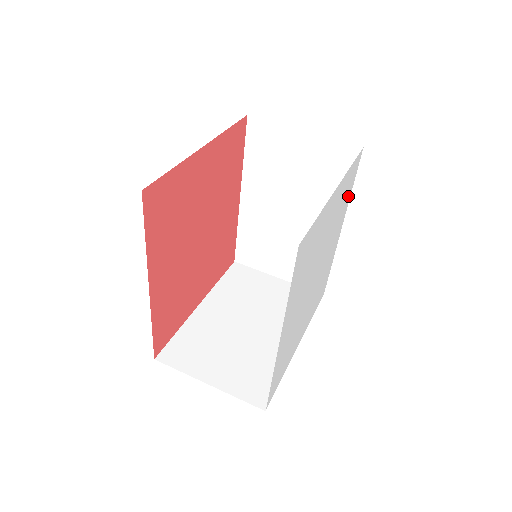
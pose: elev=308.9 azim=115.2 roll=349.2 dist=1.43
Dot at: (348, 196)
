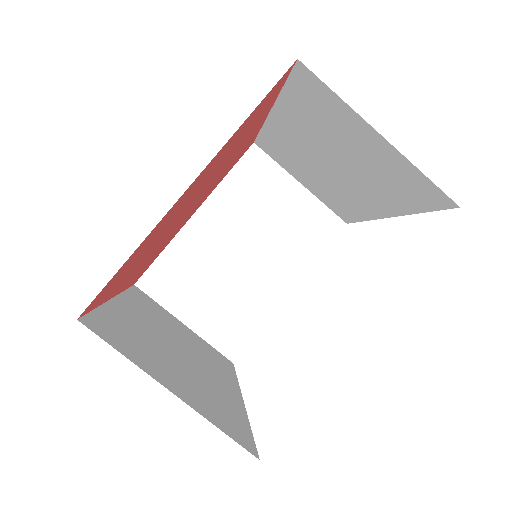
Dot at: occluded
